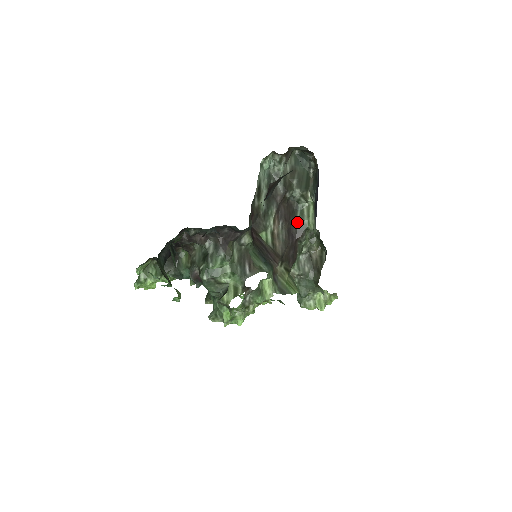
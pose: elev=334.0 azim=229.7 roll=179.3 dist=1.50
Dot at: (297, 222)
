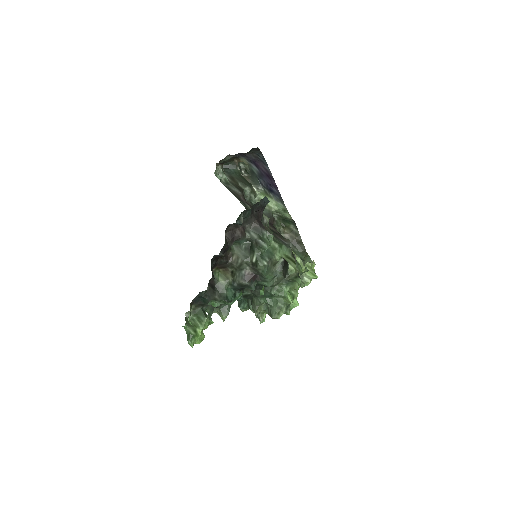
Dot at: occluded
